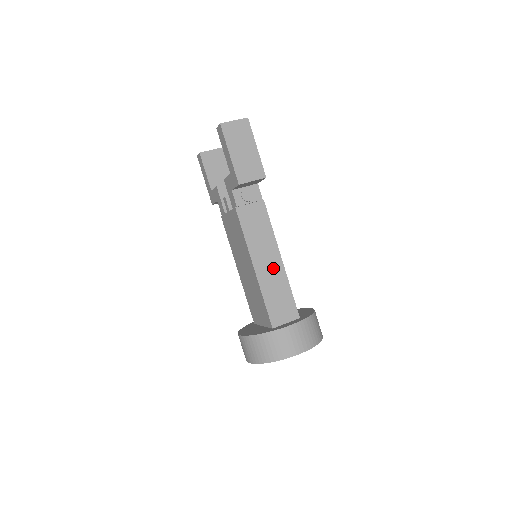
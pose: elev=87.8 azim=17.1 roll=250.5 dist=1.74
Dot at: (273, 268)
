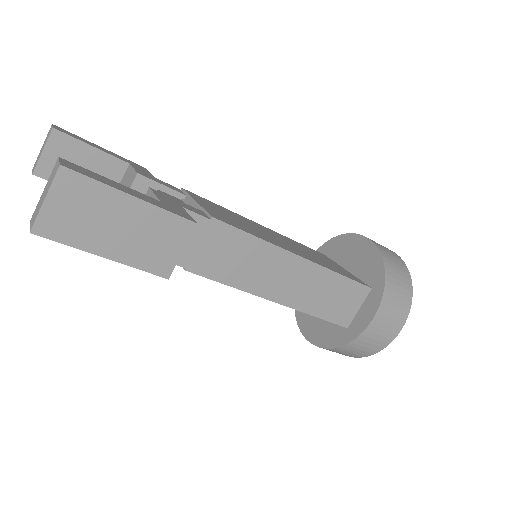
Dot at: (299, 278)
